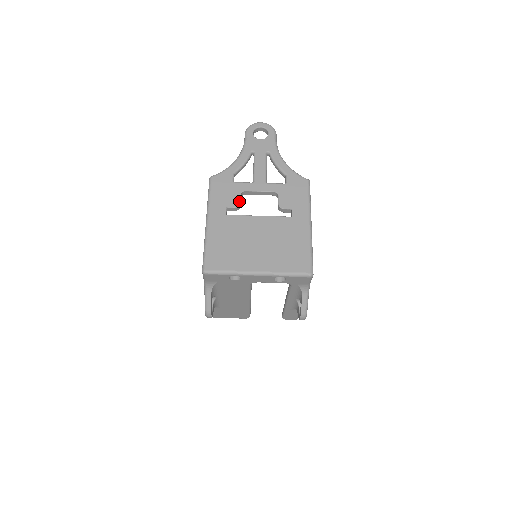
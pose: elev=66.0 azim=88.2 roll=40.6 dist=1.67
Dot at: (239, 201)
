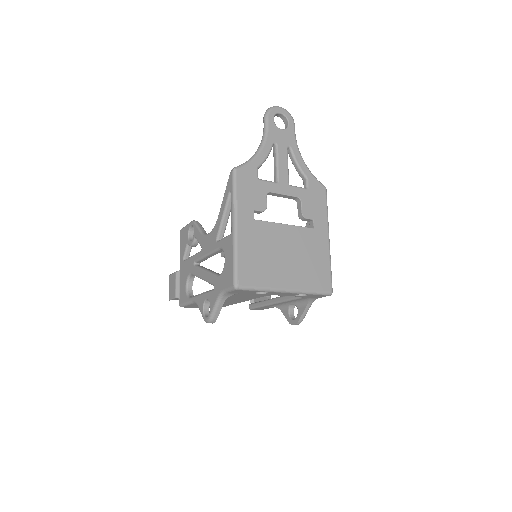
Dot at: (266, 204)
